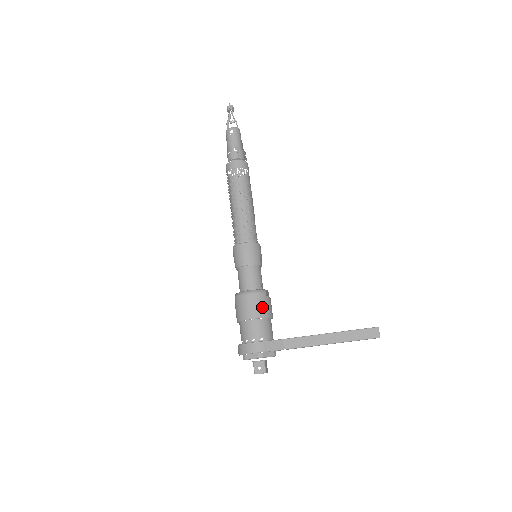
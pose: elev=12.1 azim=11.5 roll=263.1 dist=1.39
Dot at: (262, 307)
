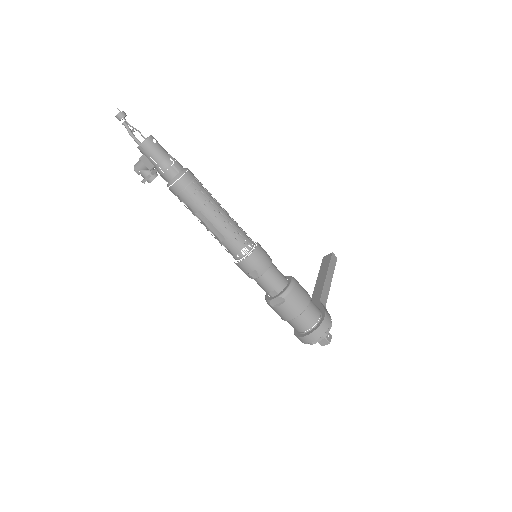
Dot at: (303, 288)
